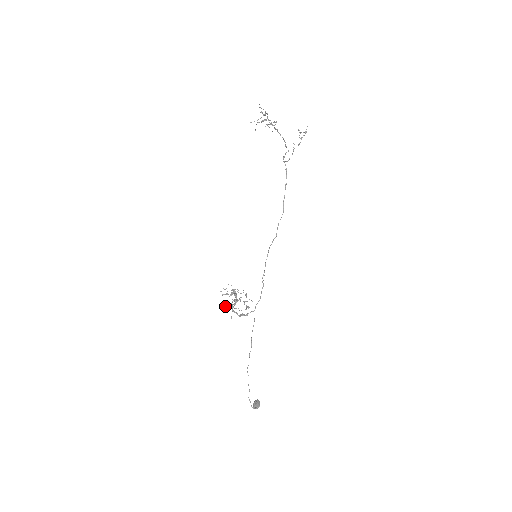
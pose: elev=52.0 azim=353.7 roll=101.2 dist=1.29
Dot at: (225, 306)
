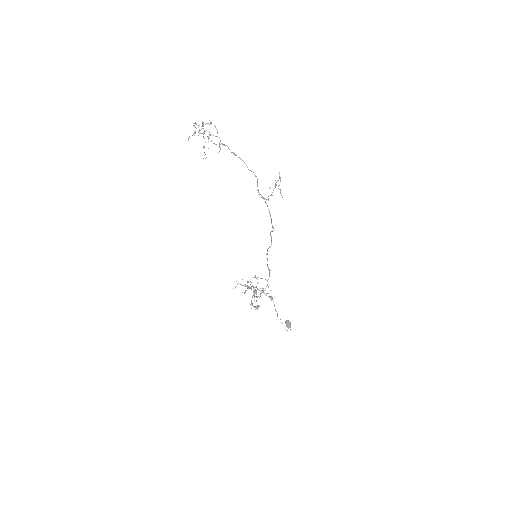
Dot at: occluded
